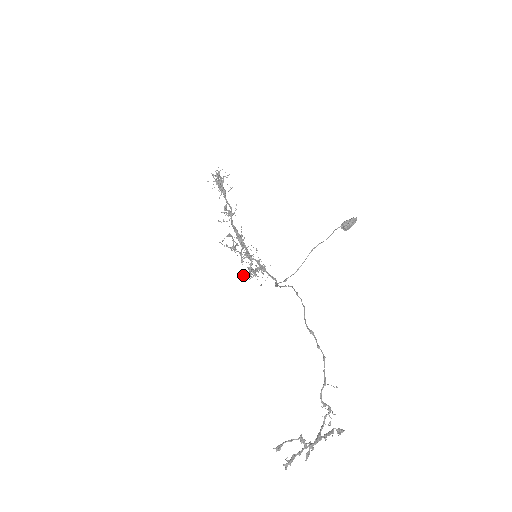
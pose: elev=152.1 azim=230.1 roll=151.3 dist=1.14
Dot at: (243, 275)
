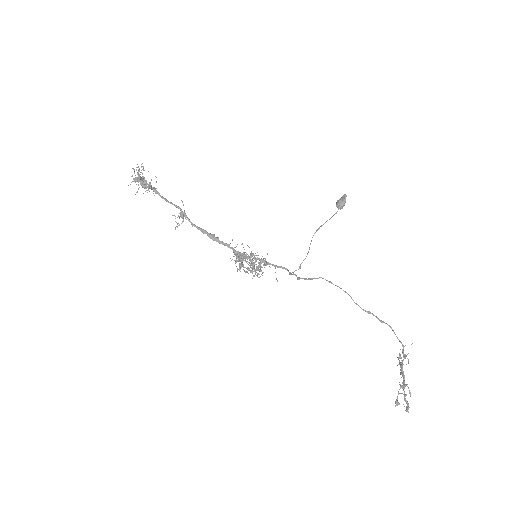
Dot at: occluded
